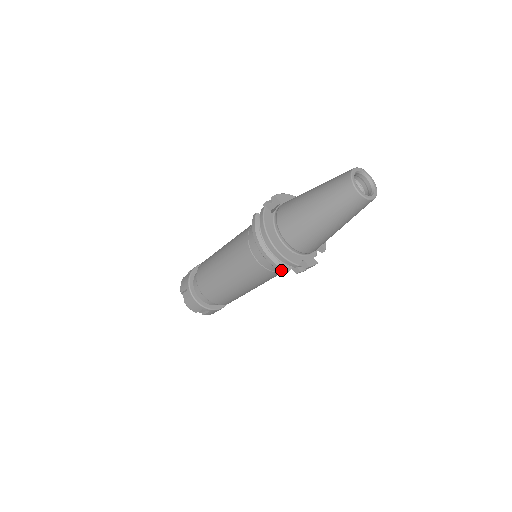
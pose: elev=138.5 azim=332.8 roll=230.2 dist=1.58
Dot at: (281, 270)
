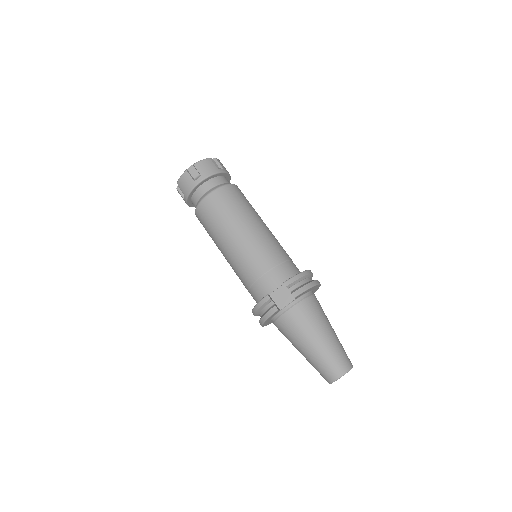
Dot at: occluded
